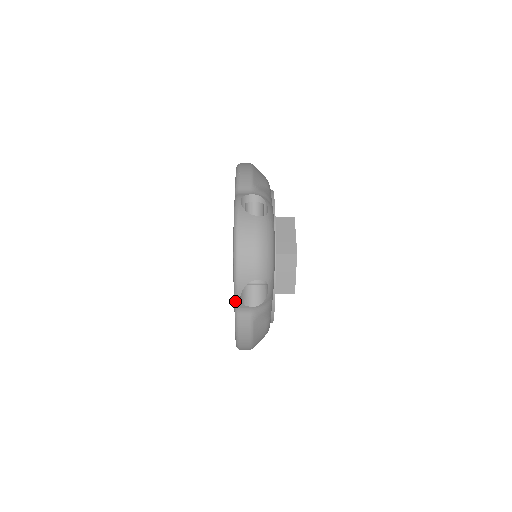
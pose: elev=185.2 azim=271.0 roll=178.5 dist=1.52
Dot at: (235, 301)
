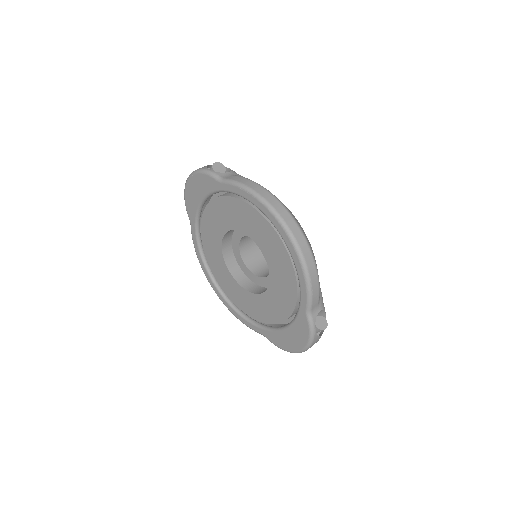
Dot at: (271, 342)
